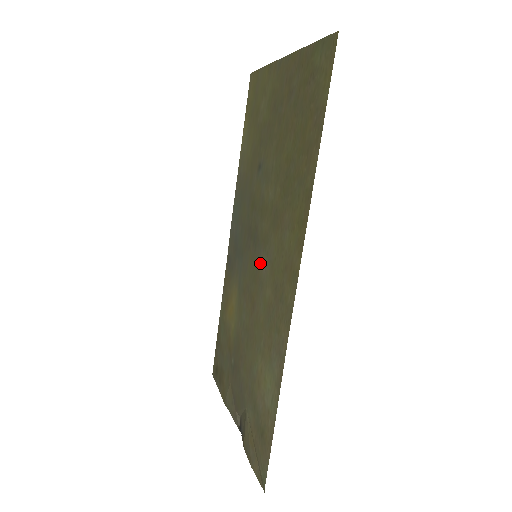
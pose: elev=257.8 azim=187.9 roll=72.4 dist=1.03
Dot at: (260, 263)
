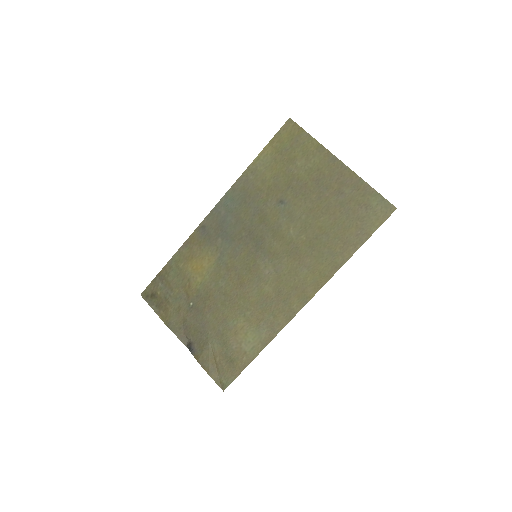
Dot at: (262, 265)
